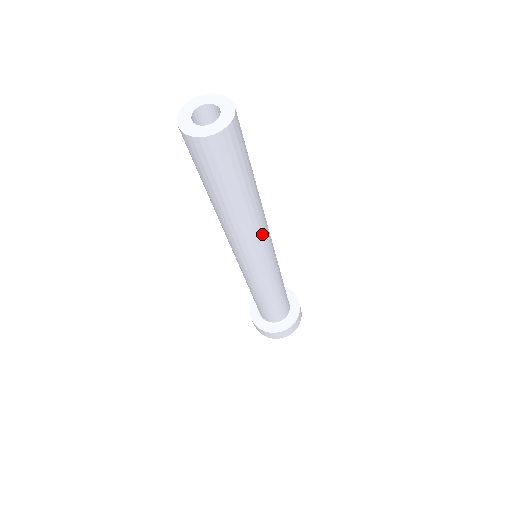
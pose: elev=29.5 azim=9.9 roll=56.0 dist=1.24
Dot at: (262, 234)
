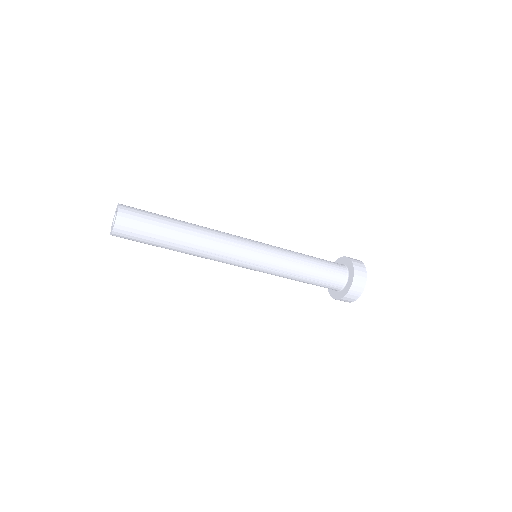
Dot at: (220, 249)
